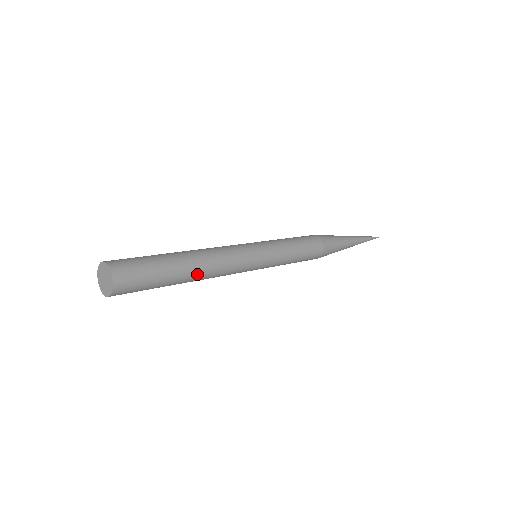
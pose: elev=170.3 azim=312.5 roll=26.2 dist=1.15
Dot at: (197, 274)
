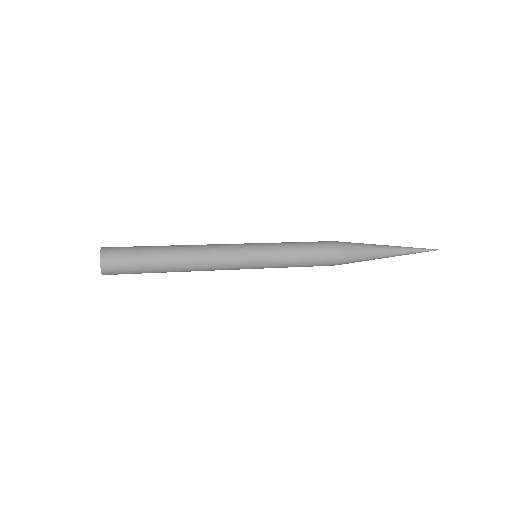
Dot at: (181, 256)
